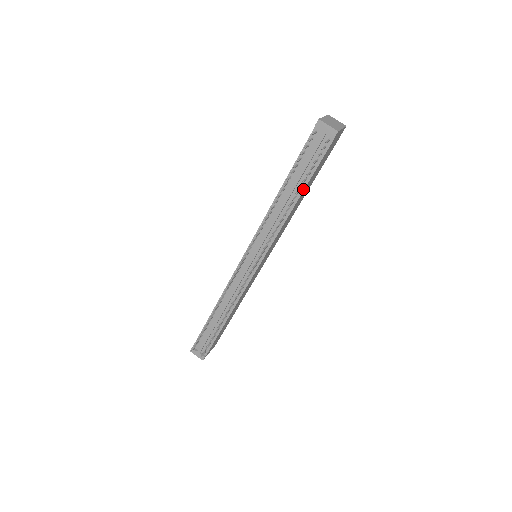
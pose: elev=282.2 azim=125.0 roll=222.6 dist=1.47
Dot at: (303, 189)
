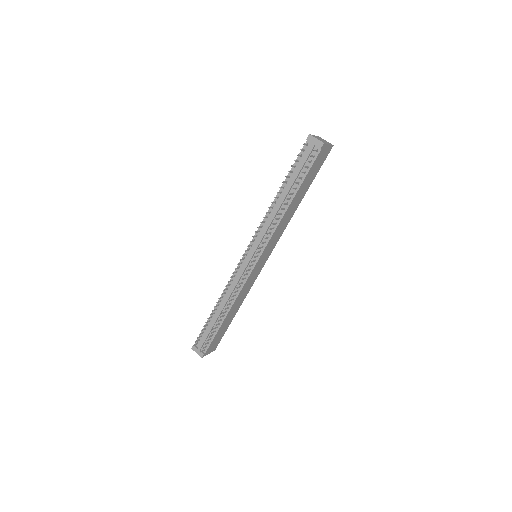
Dot at: (296, 192)
